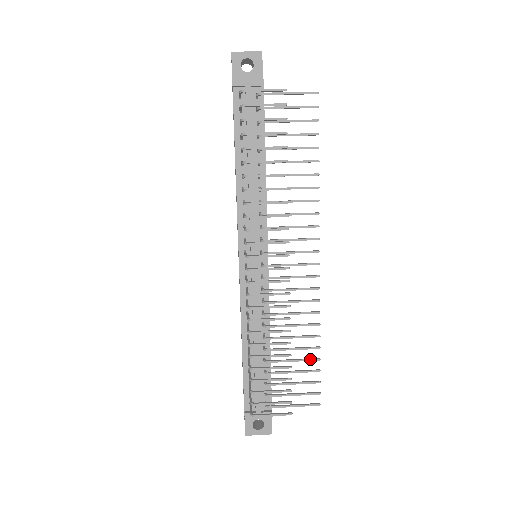
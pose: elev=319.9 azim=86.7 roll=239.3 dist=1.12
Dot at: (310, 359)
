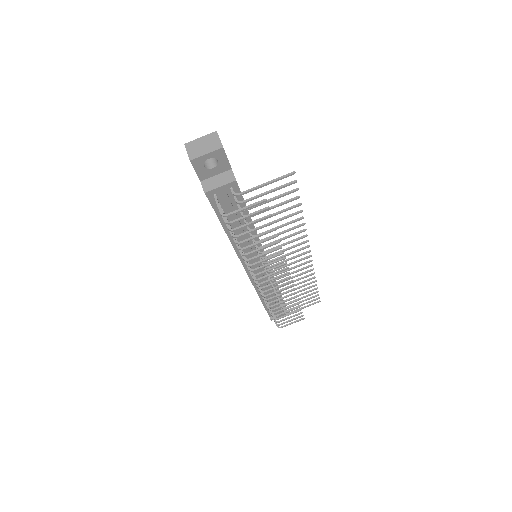
Dot at: (311, 291)
